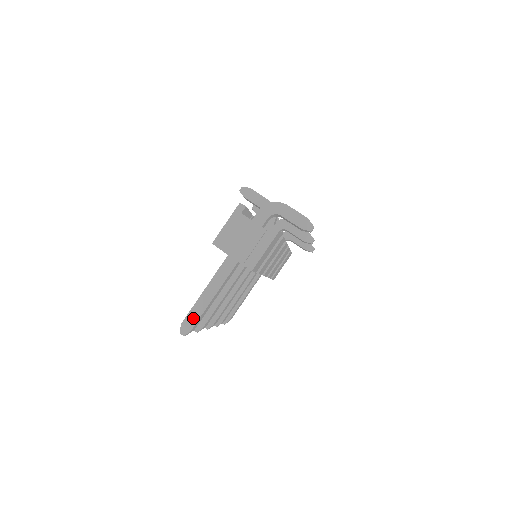
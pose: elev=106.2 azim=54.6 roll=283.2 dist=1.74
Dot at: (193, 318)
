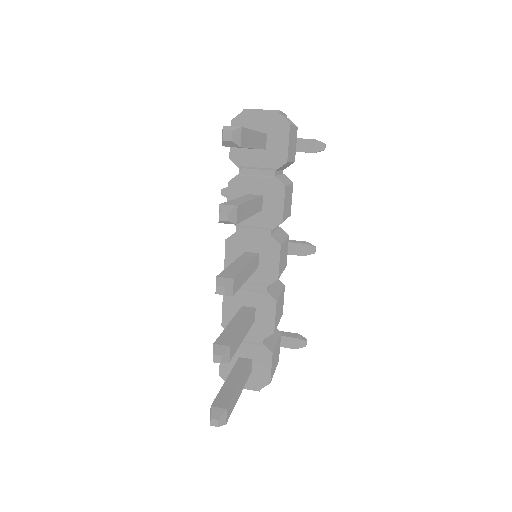
Dot at: occluded
